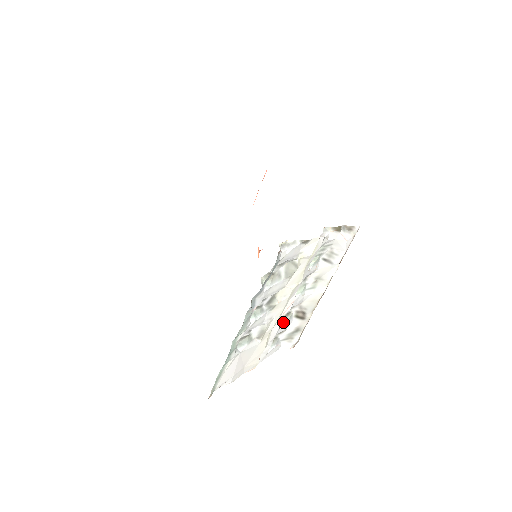
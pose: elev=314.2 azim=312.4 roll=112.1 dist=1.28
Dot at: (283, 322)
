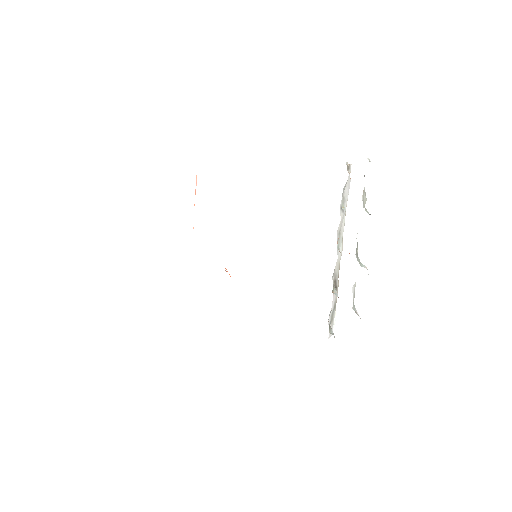
Dot at: (336, 294)
